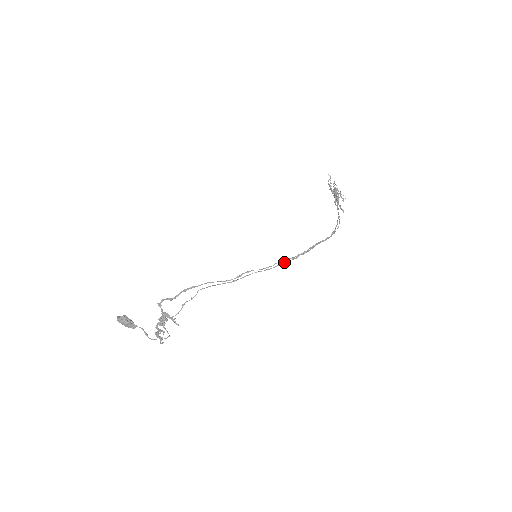
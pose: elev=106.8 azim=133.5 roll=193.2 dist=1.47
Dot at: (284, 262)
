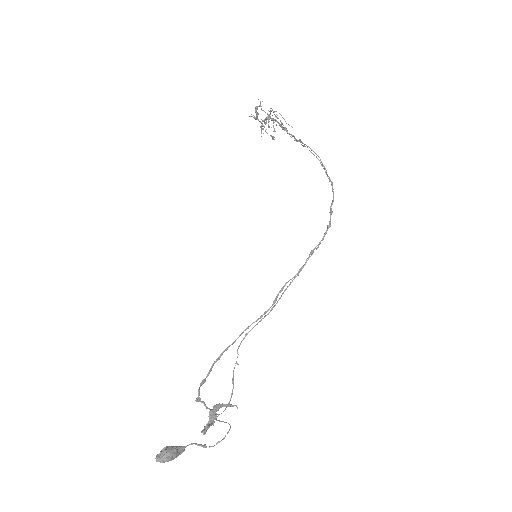
Dot at: (313, 252)
